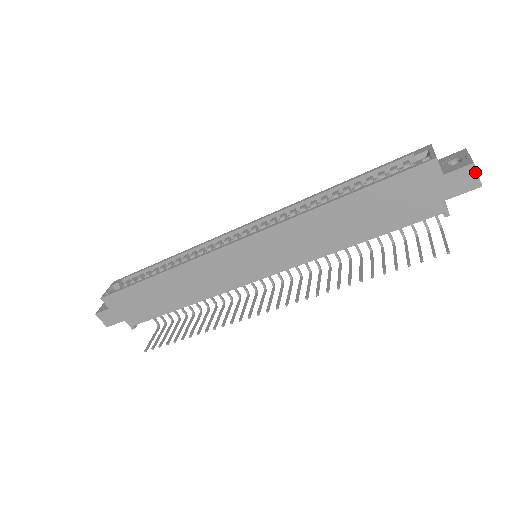
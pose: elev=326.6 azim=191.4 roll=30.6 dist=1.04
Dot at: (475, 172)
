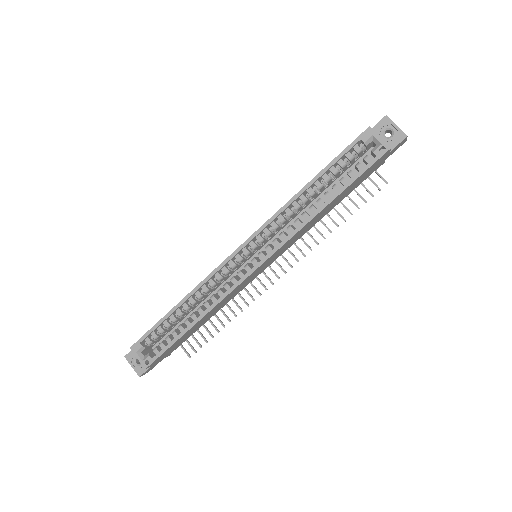
Dot at: (406, 139)
